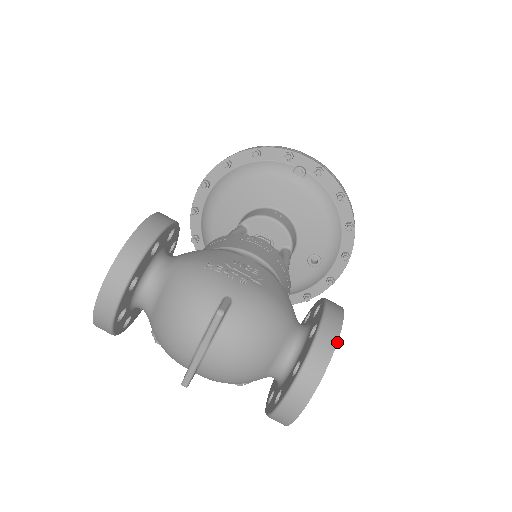
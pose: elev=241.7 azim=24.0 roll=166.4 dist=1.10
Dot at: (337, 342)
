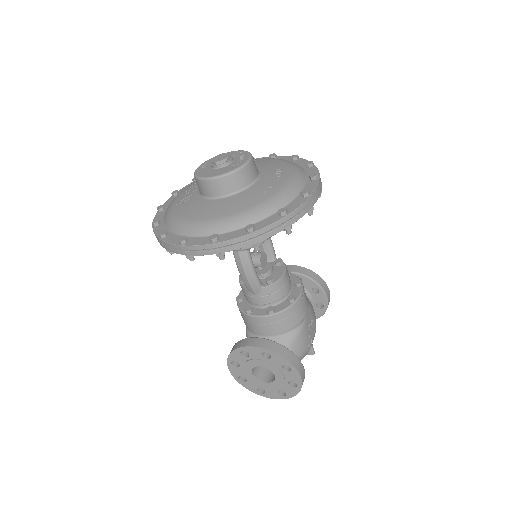
Dot at: occluded
